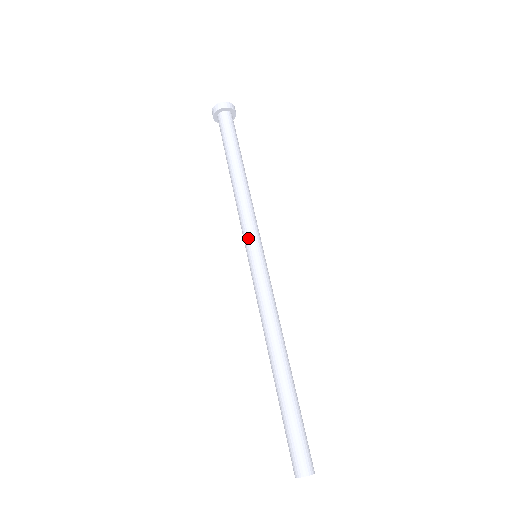
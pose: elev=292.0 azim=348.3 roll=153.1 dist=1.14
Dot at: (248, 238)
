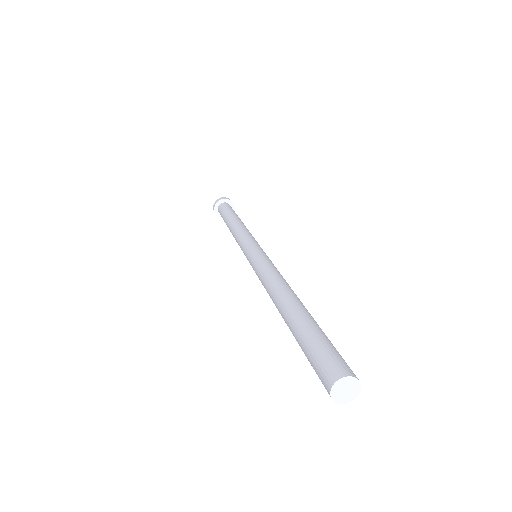
Dot at: (244, 245)
